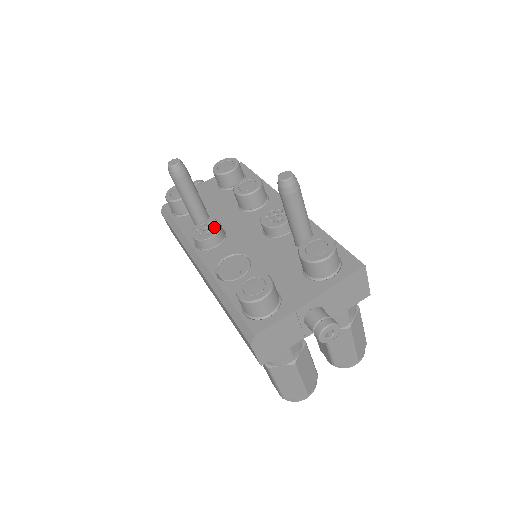
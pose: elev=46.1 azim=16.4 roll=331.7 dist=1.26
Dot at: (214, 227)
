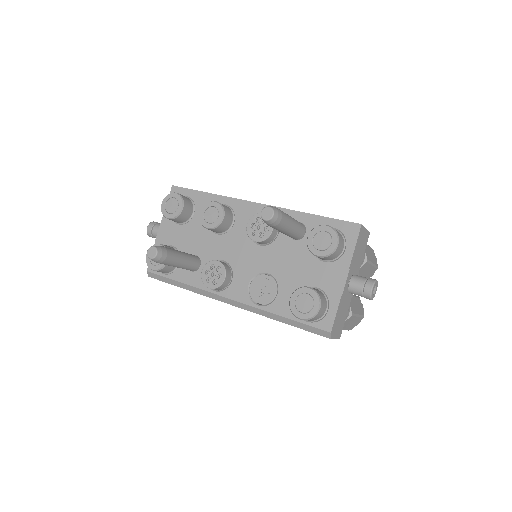
Dot at: (217, 268)
